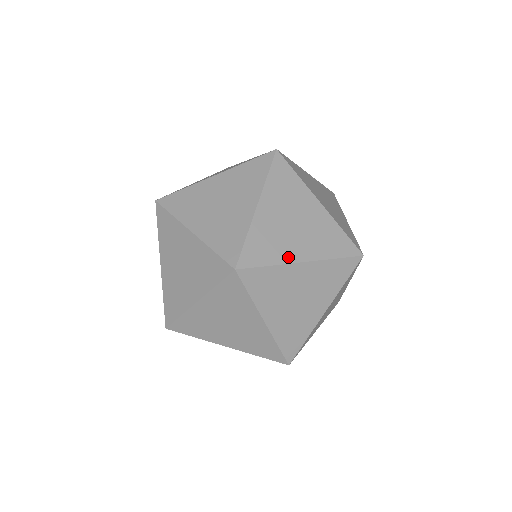
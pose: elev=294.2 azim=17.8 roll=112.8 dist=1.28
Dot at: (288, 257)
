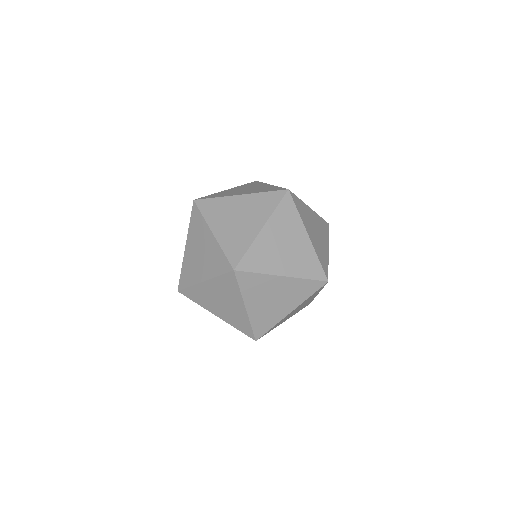
Dot at: occluded
